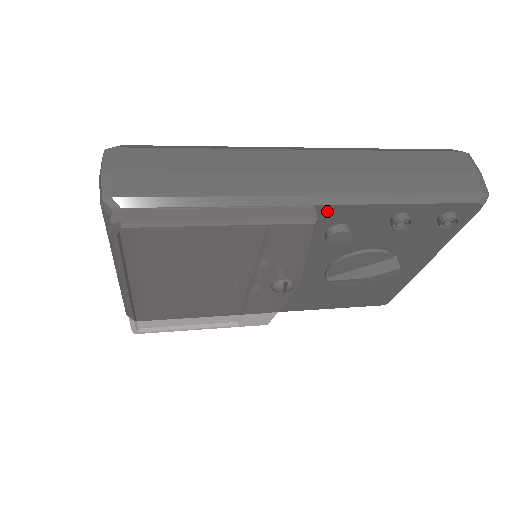
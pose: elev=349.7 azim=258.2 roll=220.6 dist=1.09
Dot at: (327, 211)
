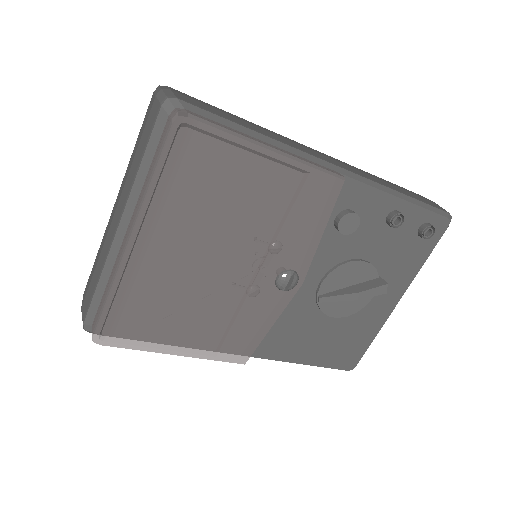
Dot at: (345, 186)
